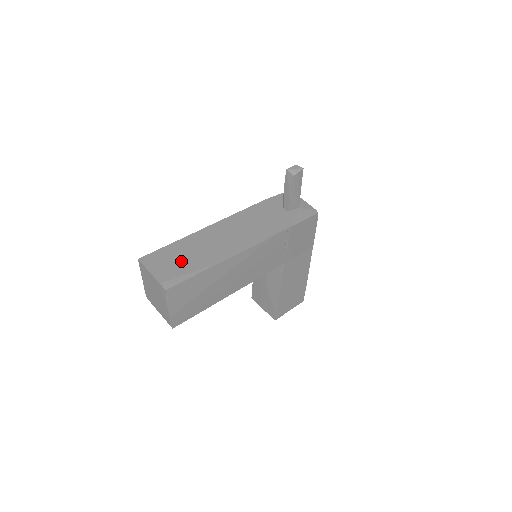
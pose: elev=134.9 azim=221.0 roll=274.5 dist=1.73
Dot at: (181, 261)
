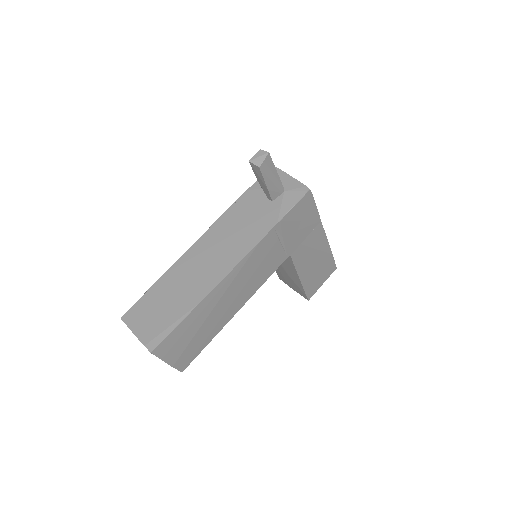
Dot at: (162, 309)
